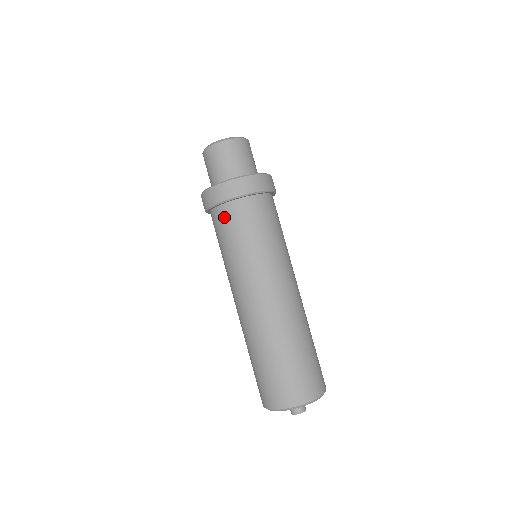
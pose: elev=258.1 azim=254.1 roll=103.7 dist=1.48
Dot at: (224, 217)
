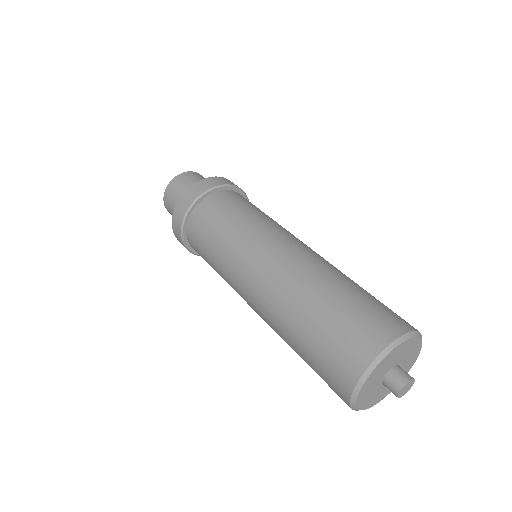
Dot at: (194, 230)
